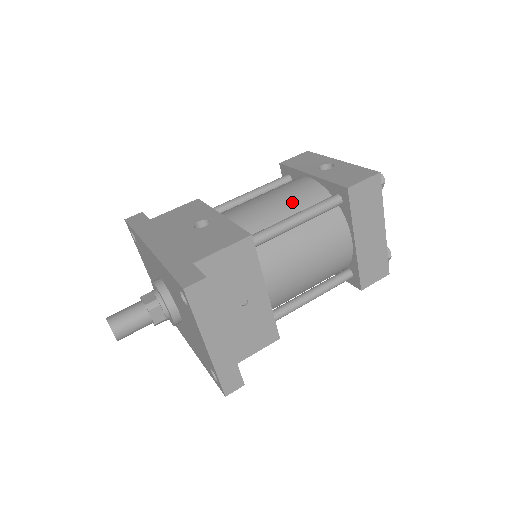
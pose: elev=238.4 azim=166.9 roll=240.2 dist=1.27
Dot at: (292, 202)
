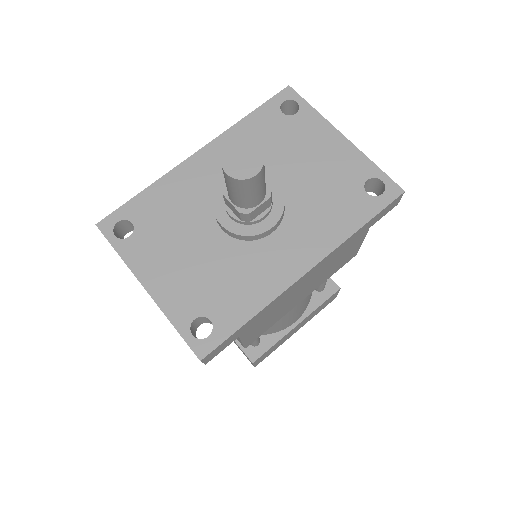
Dot at: occluded
